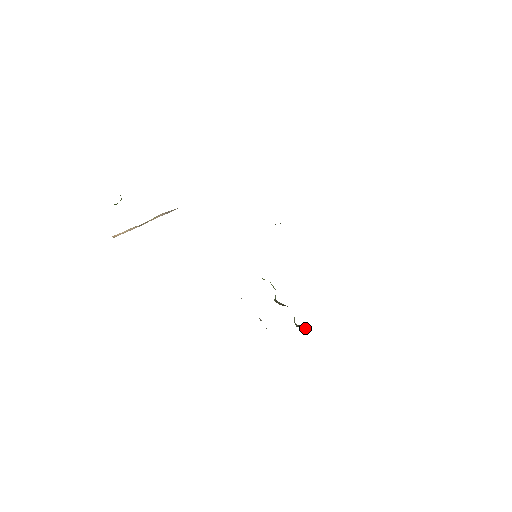
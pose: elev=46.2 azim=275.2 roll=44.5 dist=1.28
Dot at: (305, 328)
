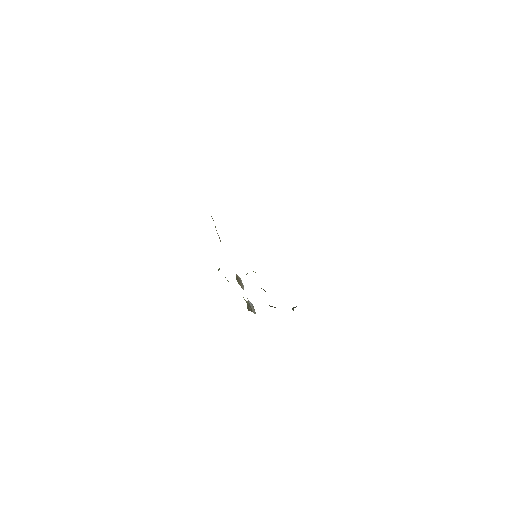
Dot at: occluded
